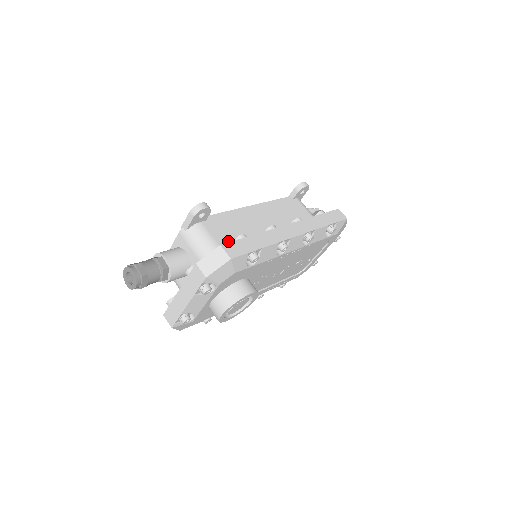
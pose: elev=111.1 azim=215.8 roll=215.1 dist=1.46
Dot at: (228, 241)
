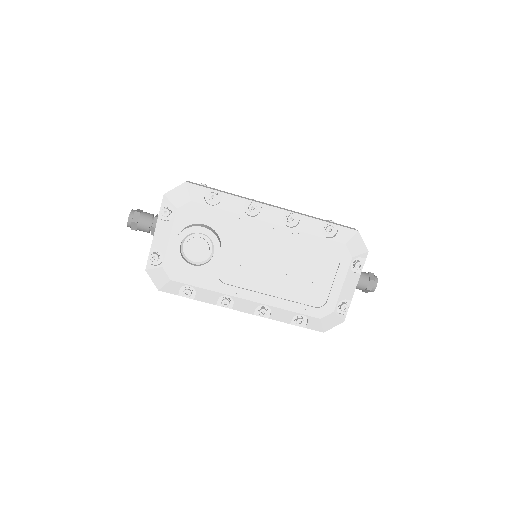
Dot at: occluded
